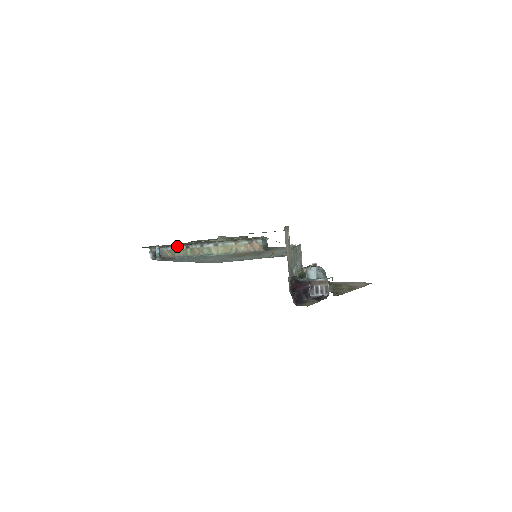
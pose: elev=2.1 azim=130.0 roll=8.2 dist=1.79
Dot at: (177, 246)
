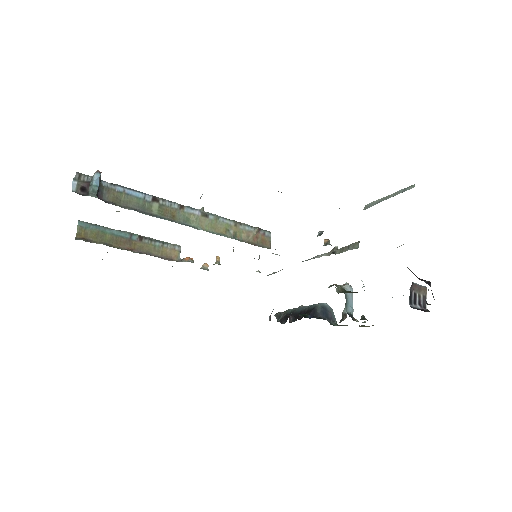
Dot at: (136, 190)
